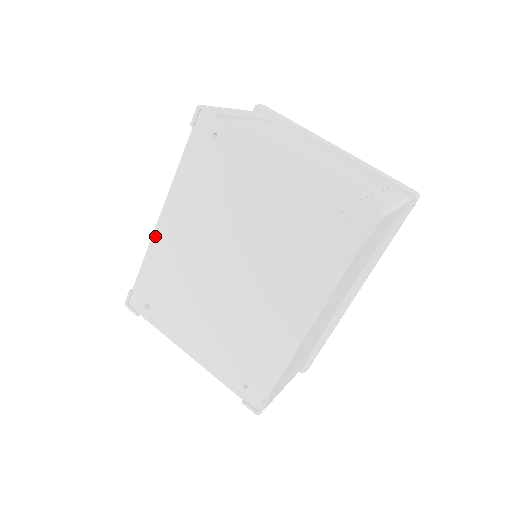
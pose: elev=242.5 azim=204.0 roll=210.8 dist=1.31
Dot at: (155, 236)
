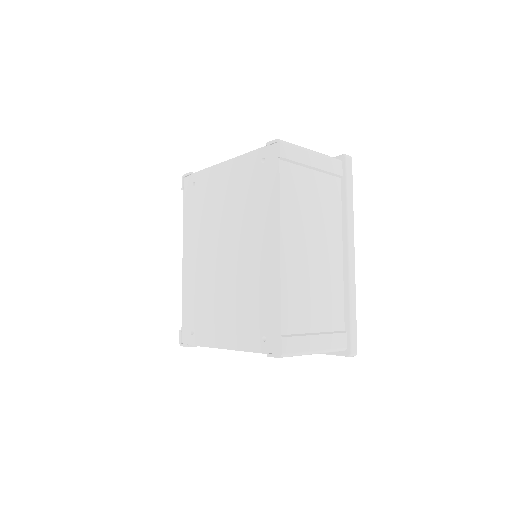
Dot at: (183, 275)
